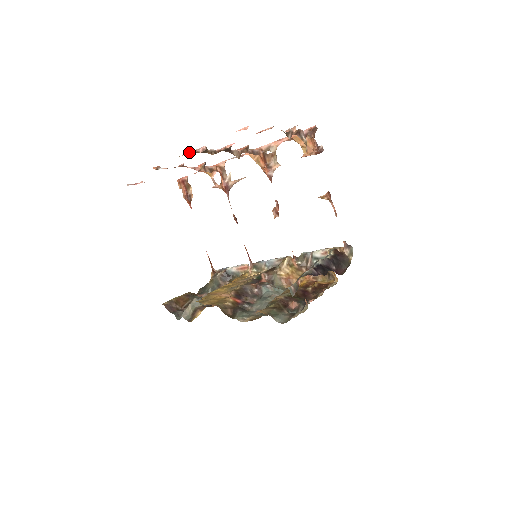
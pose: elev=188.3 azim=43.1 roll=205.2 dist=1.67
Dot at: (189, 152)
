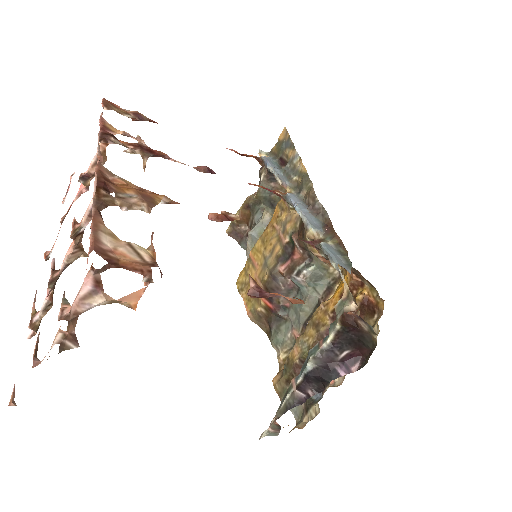
Dot at: (33, 304)
